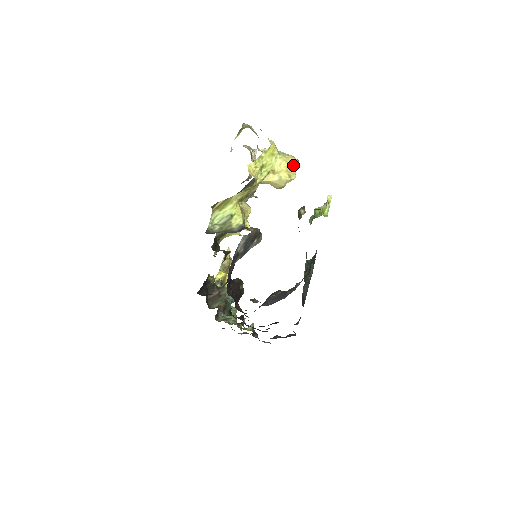
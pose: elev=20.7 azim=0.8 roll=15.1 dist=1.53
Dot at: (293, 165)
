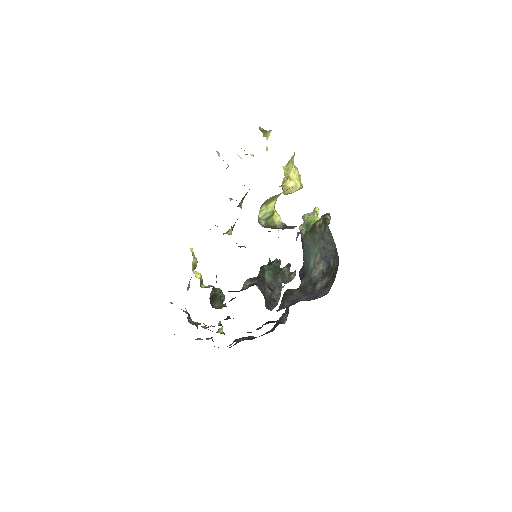
Dot at: (300, 175)
